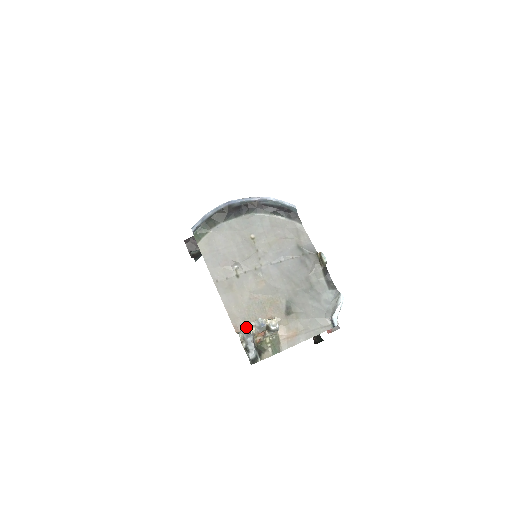
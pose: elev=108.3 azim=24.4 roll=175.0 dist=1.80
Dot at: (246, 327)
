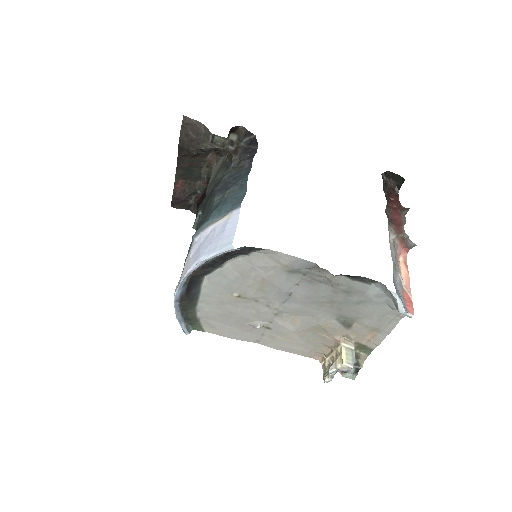
Dot at: occluded
